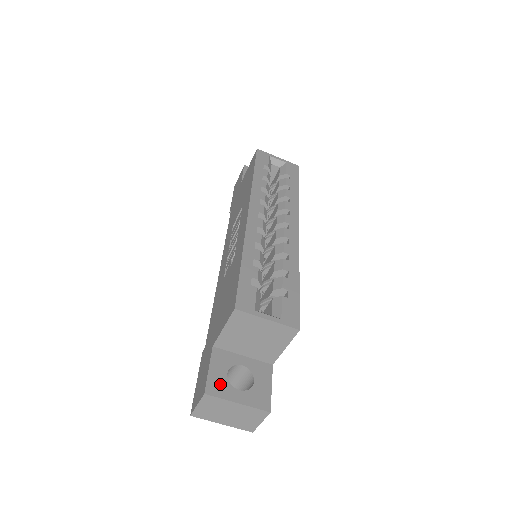
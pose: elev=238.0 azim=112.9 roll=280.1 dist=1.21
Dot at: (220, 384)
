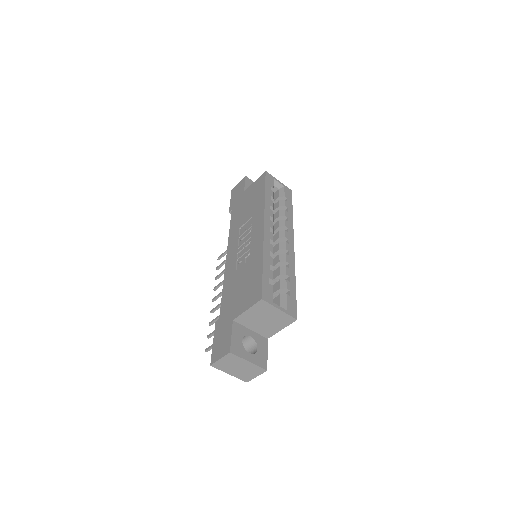
Dot at: (238, 347)
